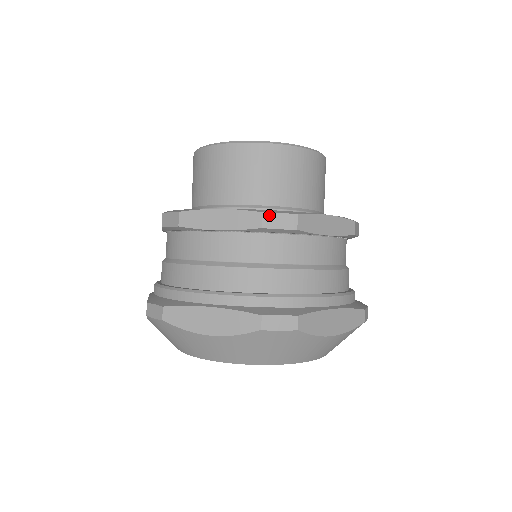
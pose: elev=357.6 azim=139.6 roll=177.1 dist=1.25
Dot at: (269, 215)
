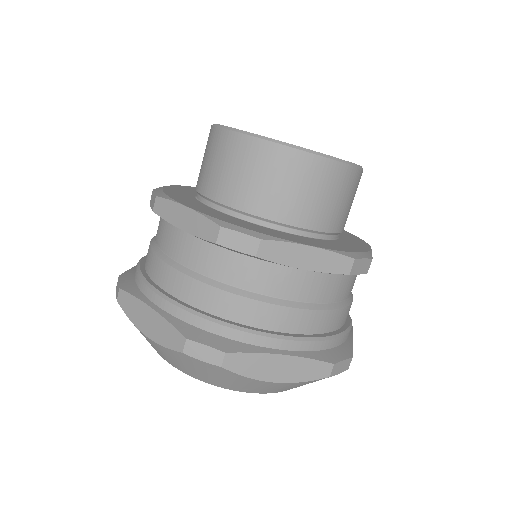
Dot at: (227, 231)
